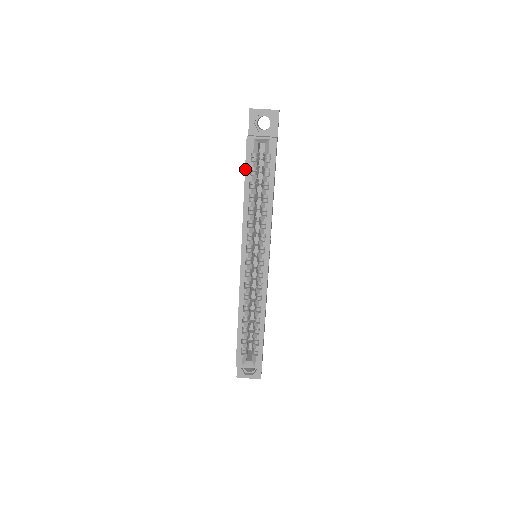
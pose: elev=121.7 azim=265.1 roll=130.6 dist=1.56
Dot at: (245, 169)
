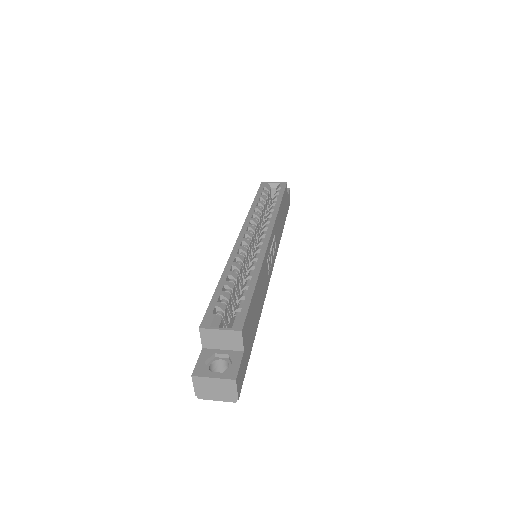
Dot at: (257, 193)
